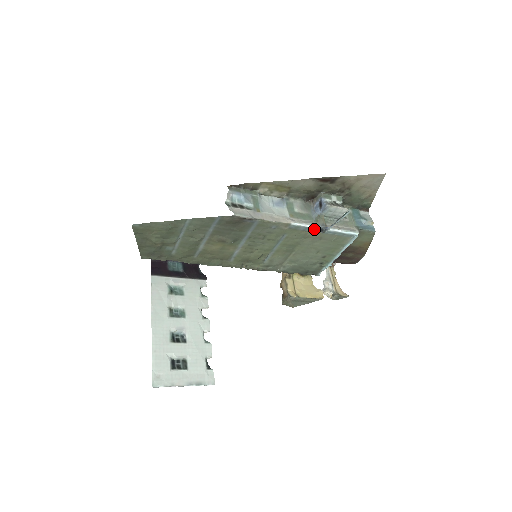
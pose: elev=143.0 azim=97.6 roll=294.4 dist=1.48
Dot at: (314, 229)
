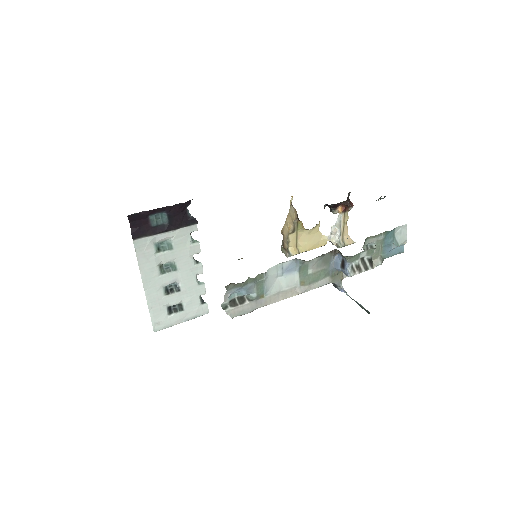
Dot at: (327, 282)
